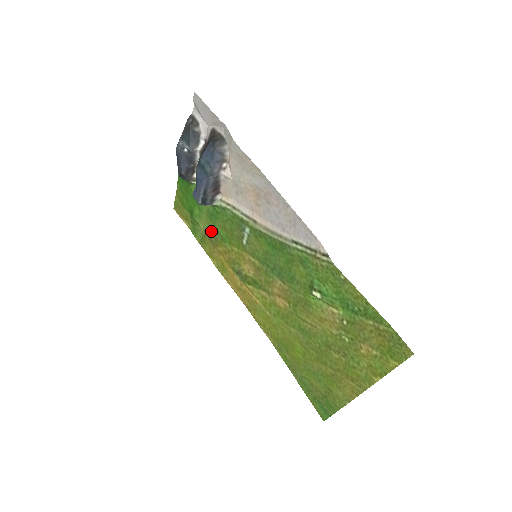
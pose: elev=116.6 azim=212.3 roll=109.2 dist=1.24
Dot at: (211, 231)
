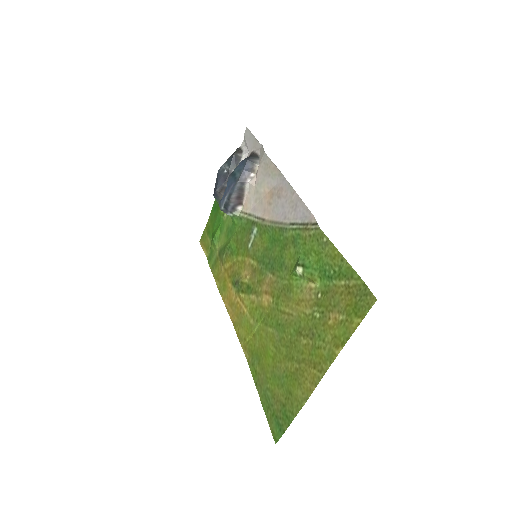
Dot at: (224, 248)
